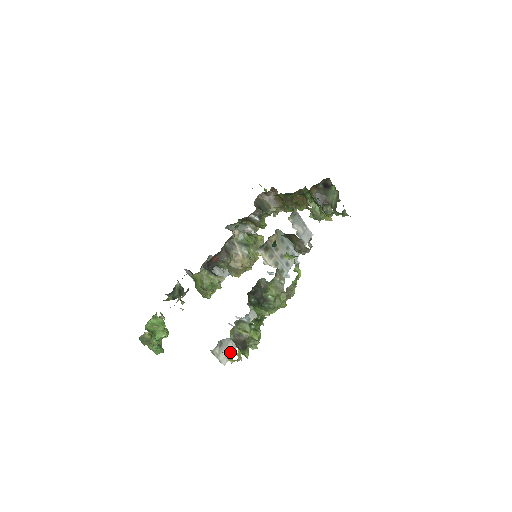
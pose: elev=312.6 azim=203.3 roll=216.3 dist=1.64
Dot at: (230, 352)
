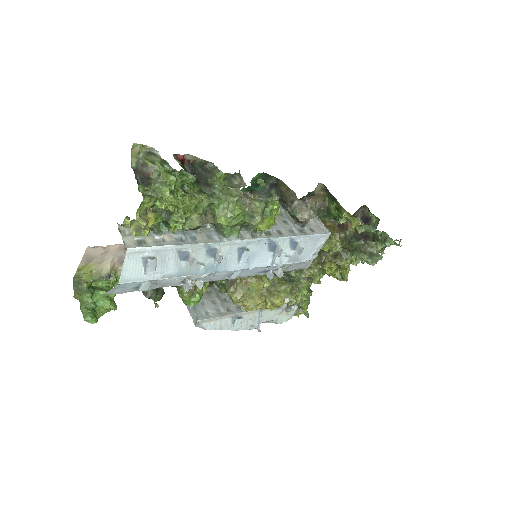
Dot at: (145, 244)
